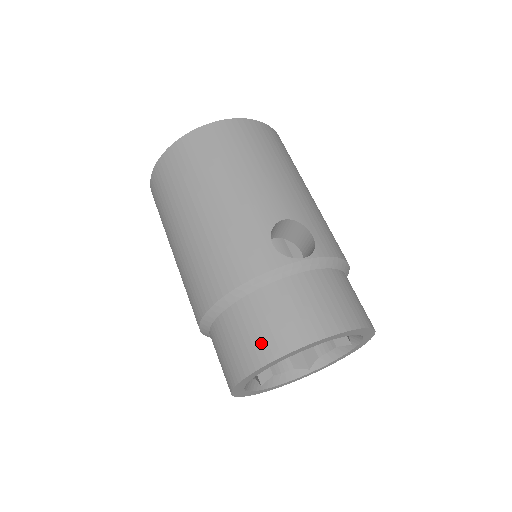
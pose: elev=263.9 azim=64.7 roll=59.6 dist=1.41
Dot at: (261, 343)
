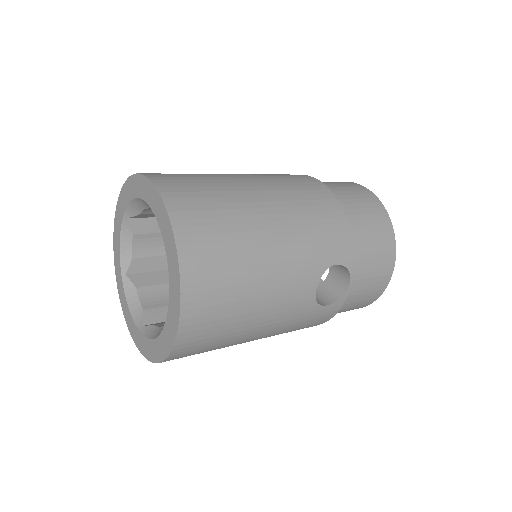
Dot at: occluded
